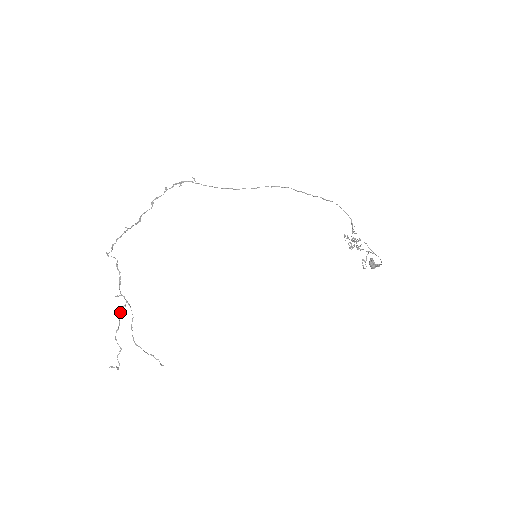
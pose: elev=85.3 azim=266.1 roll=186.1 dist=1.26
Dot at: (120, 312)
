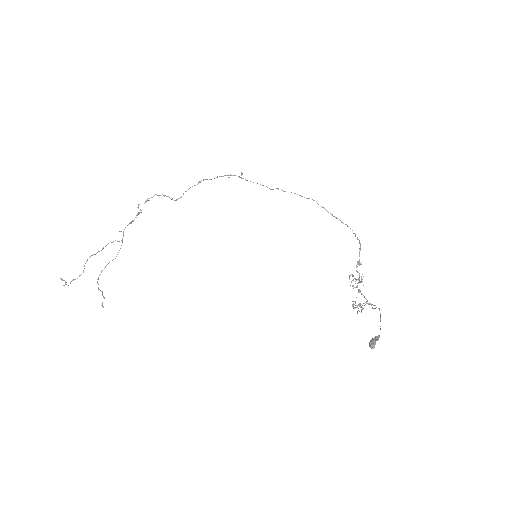
Dot at: occluded
